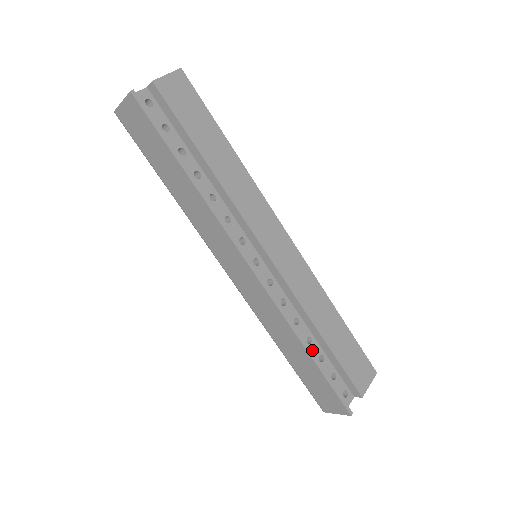
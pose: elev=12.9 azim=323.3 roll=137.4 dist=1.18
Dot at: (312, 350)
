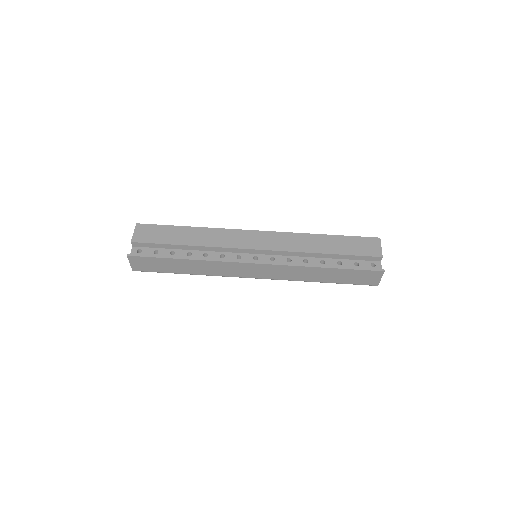
Dot at: (329, 265)
